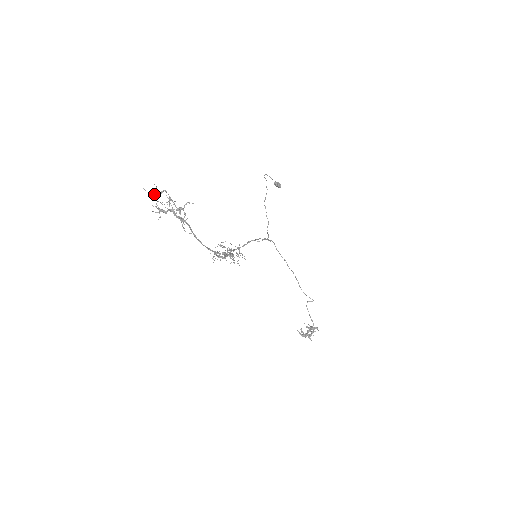
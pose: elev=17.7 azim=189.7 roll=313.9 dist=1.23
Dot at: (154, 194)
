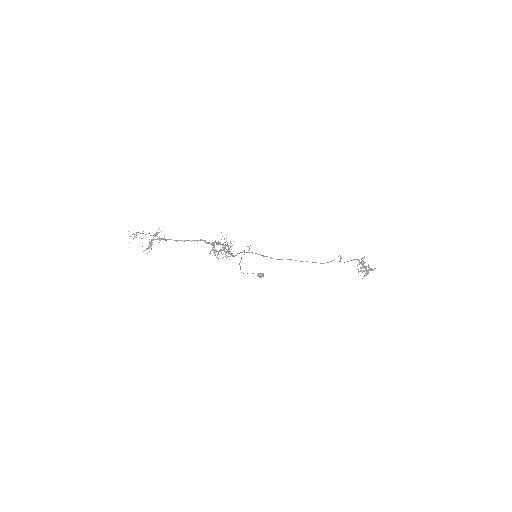
Dot at: (133, 238)
